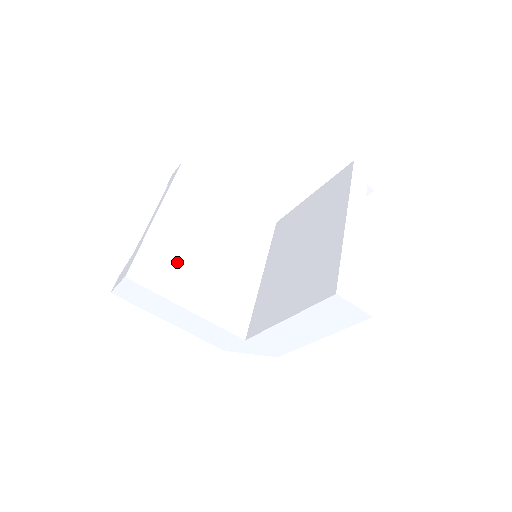
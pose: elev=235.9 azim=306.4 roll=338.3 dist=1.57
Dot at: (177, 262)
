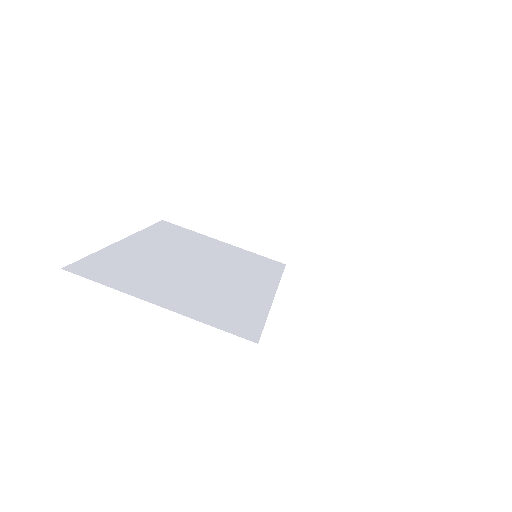
Dot at: (145, 270)
